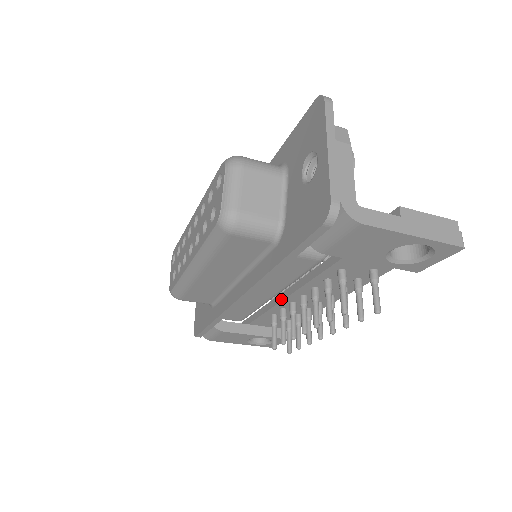
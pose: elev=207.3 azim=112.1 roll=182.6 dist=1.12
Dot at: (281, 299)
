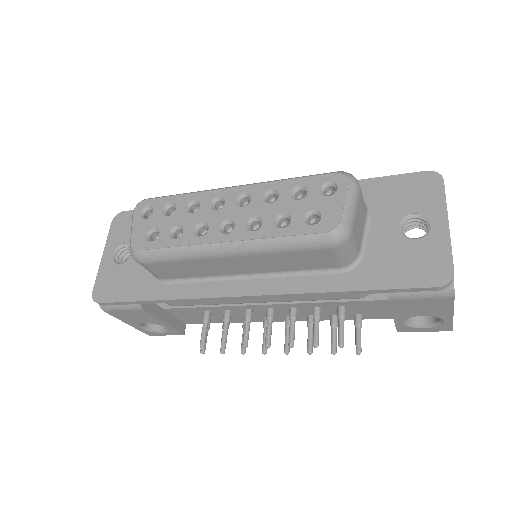
Dot at: (245, 303)
